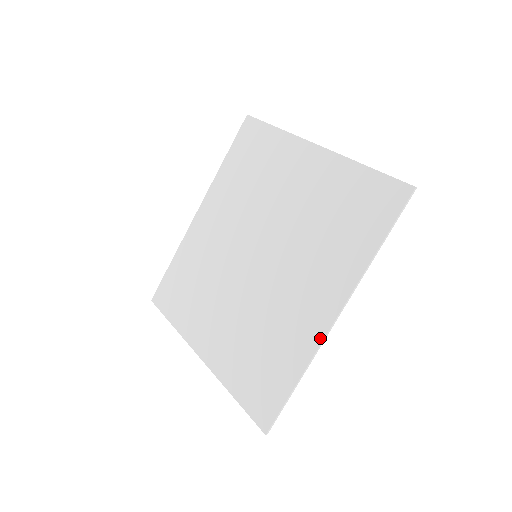
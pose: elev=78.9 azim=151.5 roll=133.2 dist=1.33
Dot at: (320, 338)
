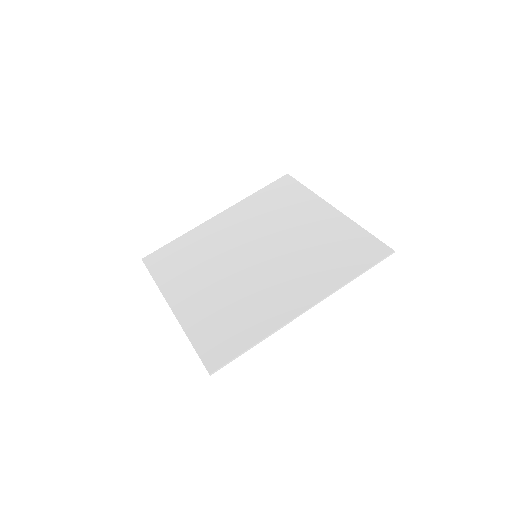
Dot at: (288, 319)
